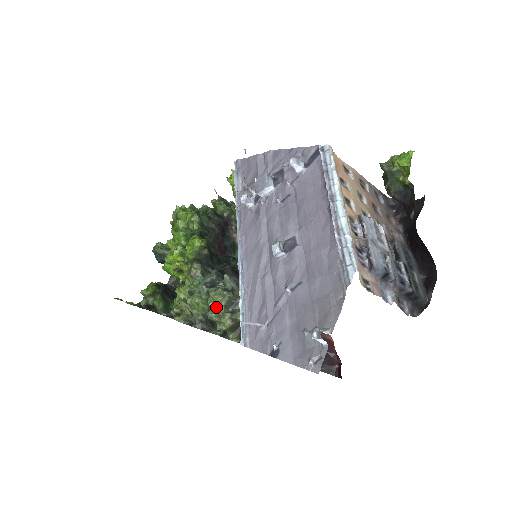
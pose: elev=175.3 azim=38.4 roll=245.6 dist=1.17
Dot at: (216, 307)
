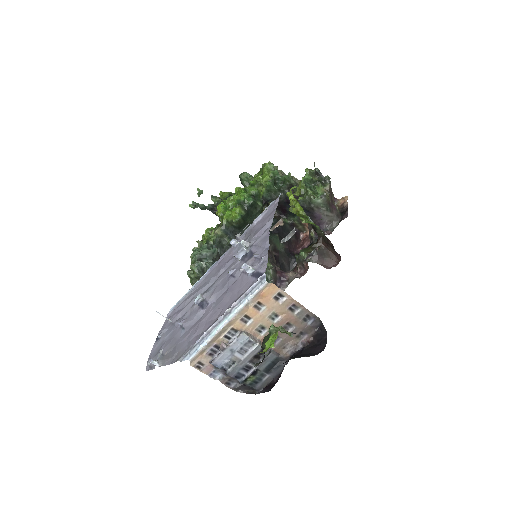
Dot at: (193, 272)
